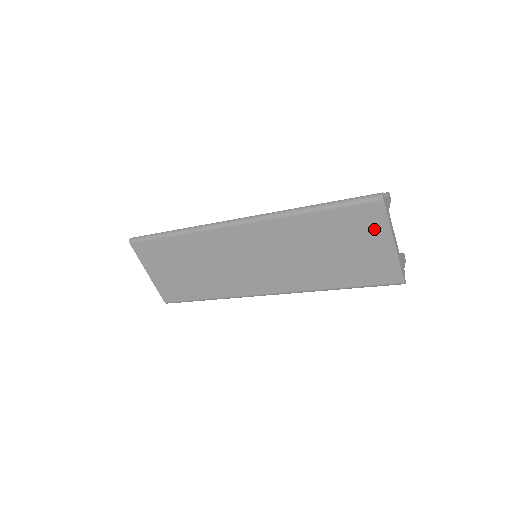
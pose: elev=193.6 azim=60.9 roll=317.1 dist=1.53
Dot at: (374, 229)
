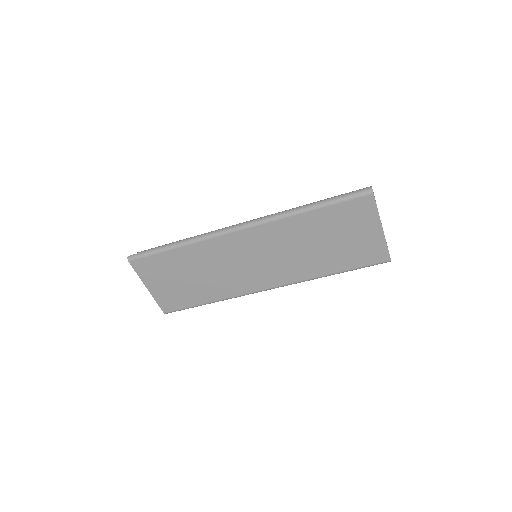
Dot at: (365, 219)
